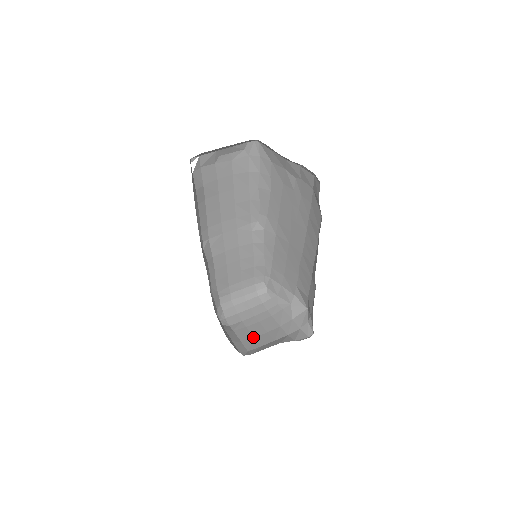
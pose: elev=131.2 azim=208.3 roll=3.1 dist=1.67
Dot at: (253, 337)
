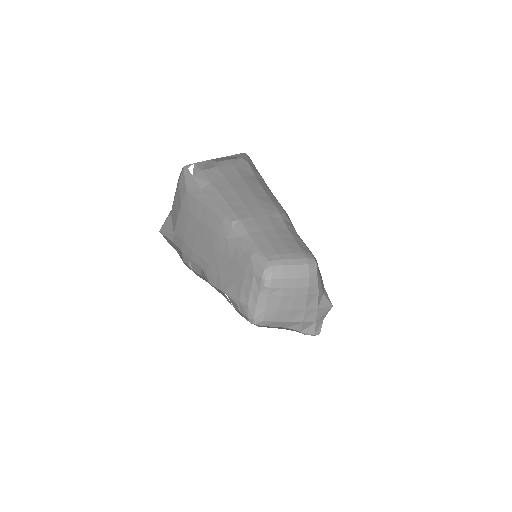
Dot at: (278, 309)
